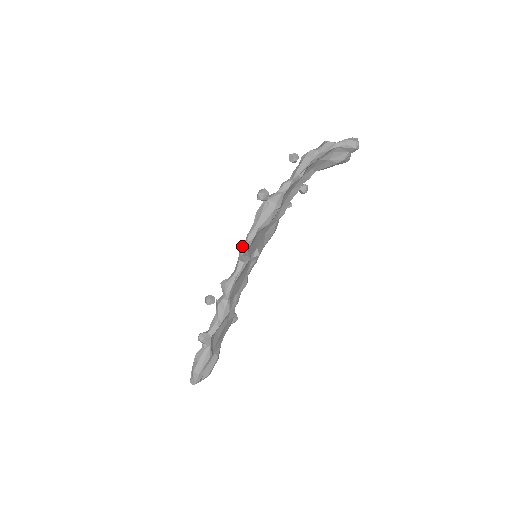
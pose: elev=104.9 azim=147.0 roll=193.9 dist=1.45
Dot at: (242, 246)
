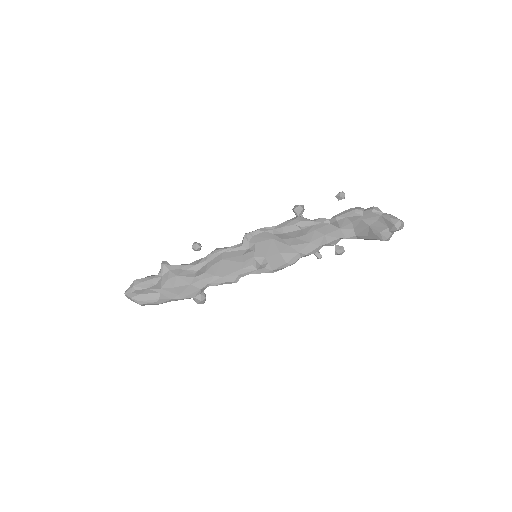
Dot at: occluded
